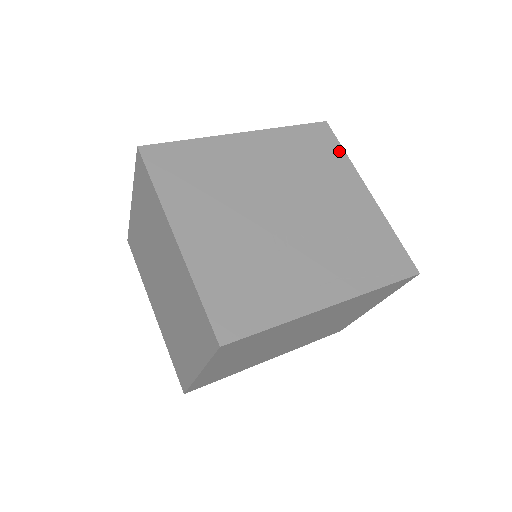
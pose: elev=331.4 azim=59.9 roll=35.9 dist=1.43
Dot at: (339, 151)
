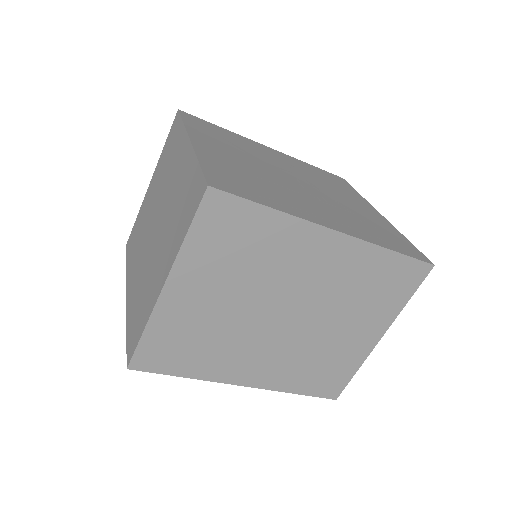
Dot at: (353, 190)
